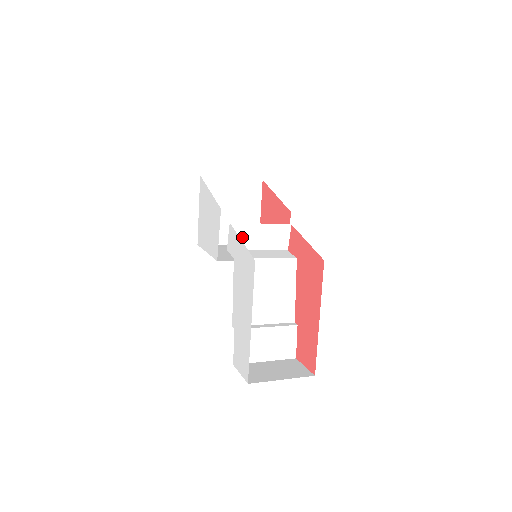
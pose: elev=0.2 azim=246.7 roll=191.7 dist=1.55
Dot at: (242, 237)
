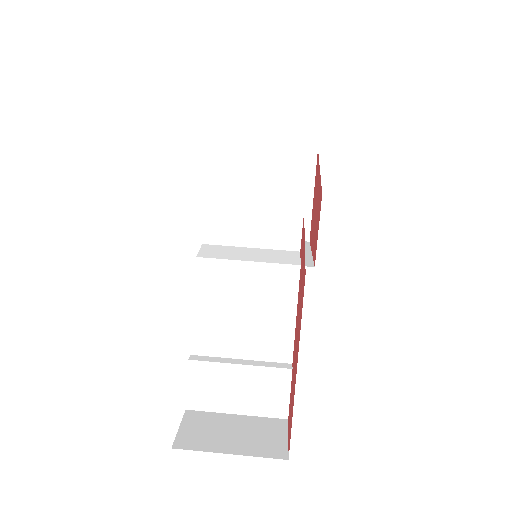
Dot at: (224, 227)
